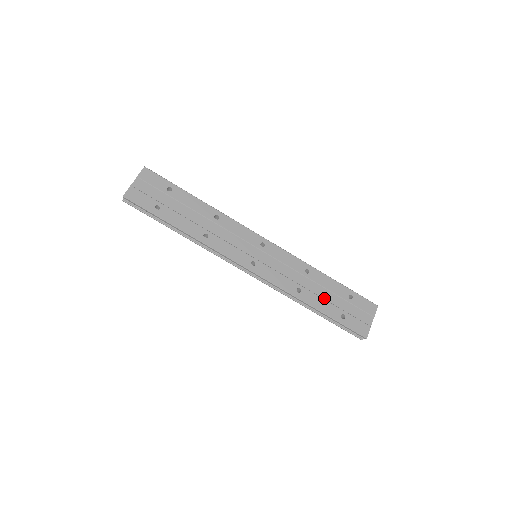
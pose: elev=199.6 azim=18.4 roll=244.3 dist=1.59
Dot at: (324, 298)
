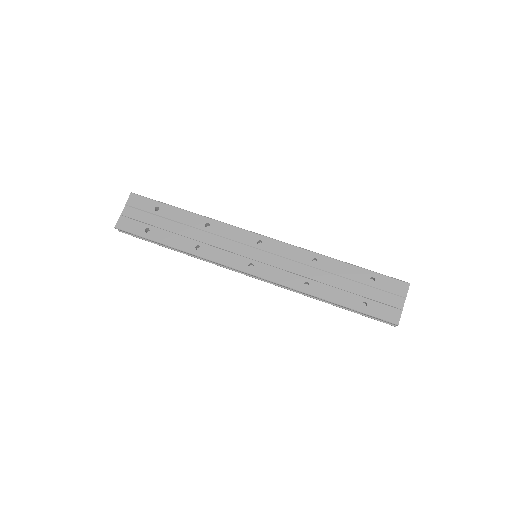
Dot at: (338, 287)
